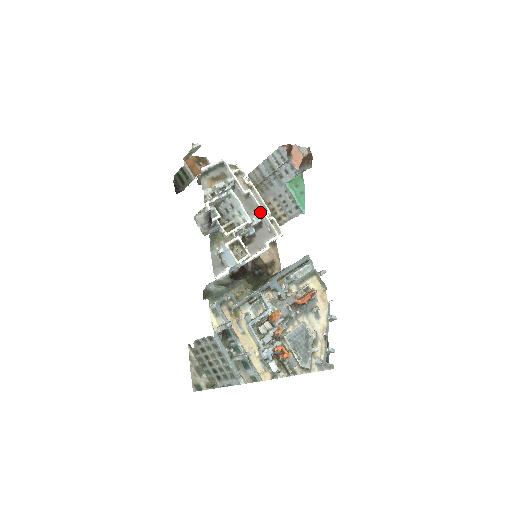
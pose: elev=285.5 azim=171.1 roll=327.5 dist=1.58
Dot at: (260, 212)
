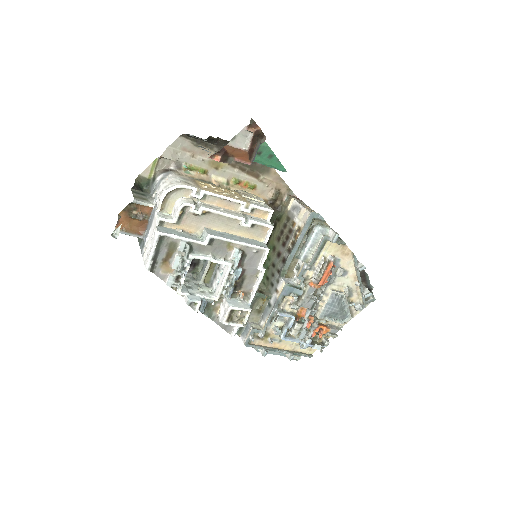
Dot at: (235, 243)
